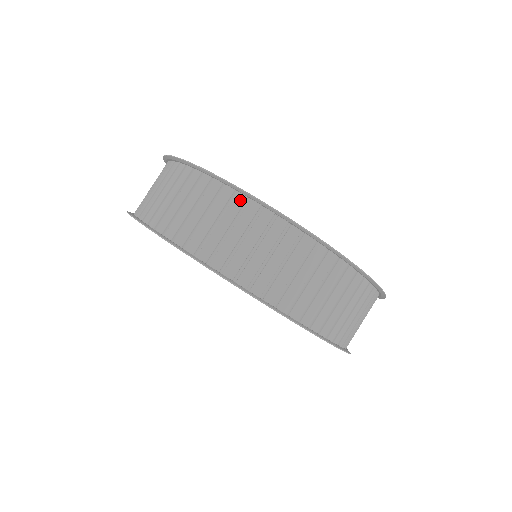
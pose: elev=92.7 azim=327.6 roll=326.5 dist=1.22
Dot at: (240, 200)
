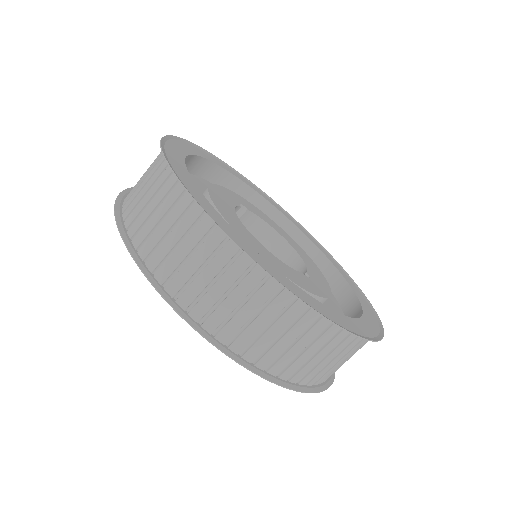
Dot at: (300, 308)
